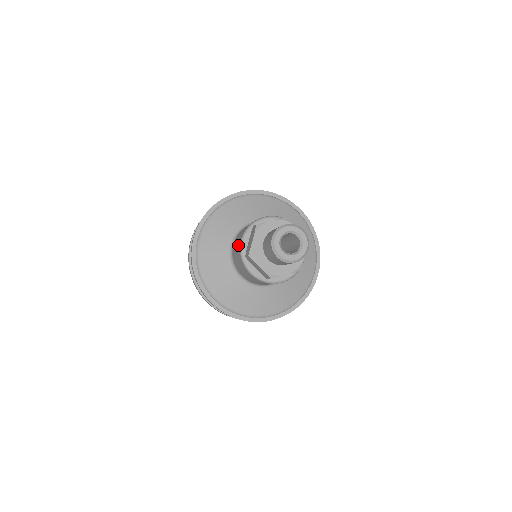
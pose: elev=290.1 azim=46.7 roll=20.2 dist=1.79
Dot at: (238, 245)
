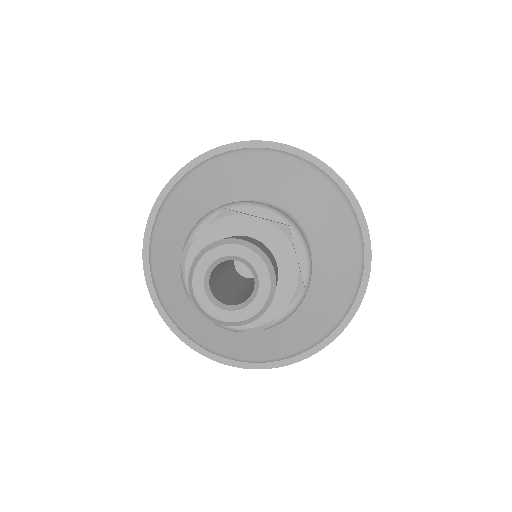
Dot at: occluded
